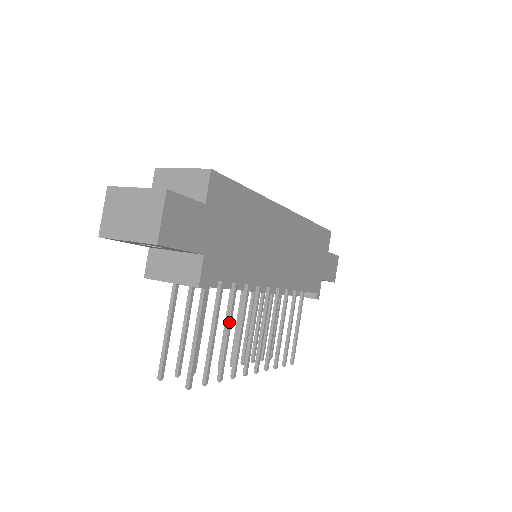
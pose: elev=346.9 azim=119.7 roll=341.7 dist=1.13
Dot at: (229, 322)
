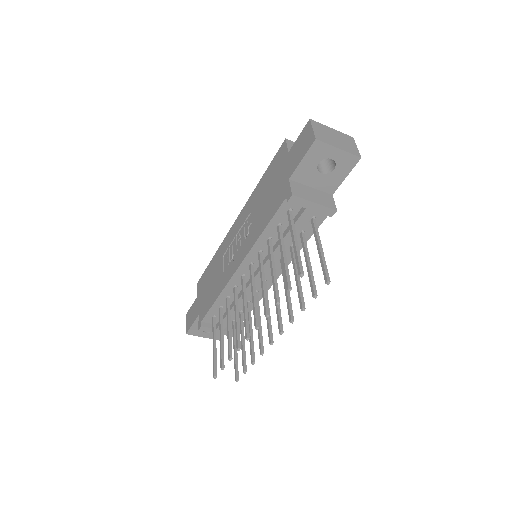
Dot at: occluded
